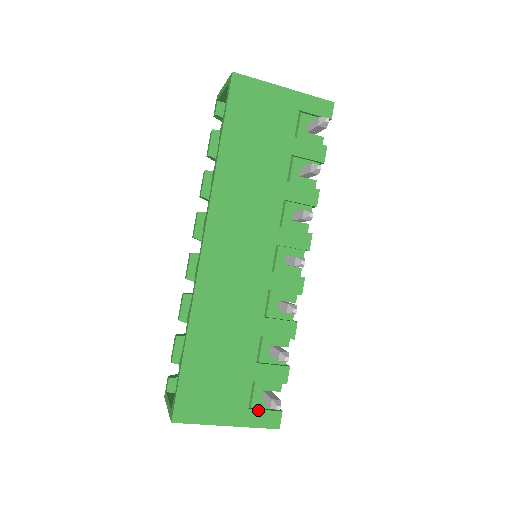
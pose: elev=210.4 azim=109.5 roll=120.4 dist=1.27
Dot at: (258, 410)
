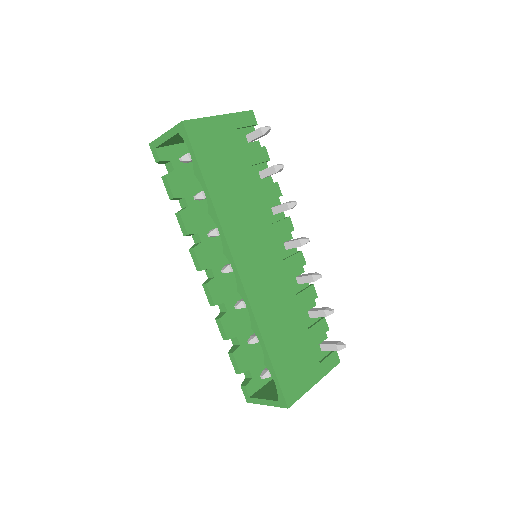
Dot at: (325, 359)
